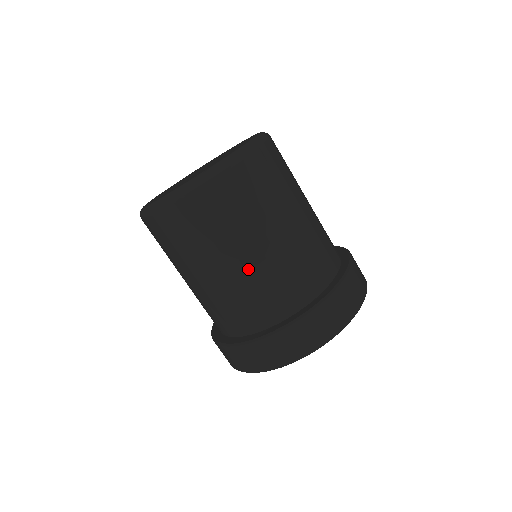
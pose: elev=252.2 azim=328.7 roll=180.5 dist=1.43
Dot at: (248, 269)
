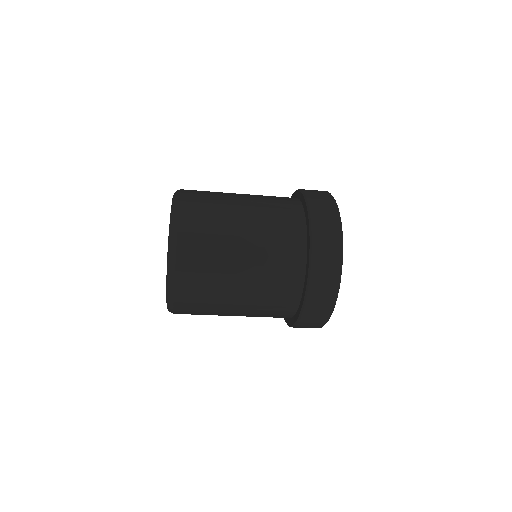
Dot at: (252, 273)
